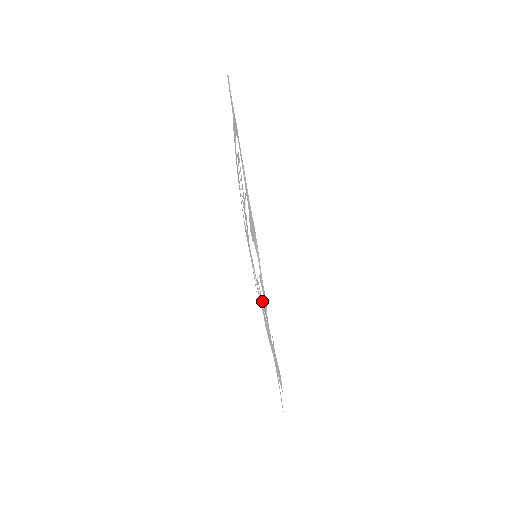
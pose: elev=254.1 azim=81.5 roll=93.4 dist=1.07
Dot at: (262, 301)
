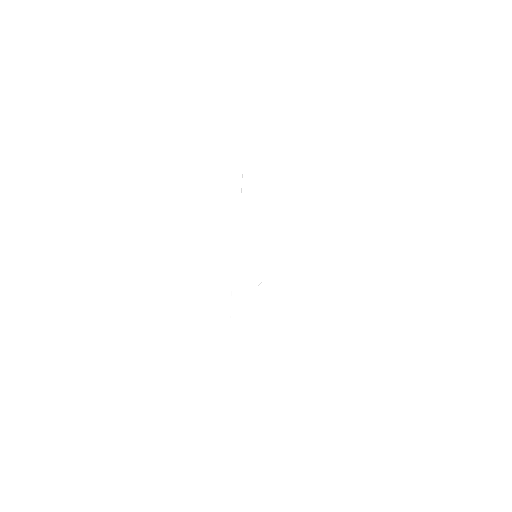
Dot at: occluded
